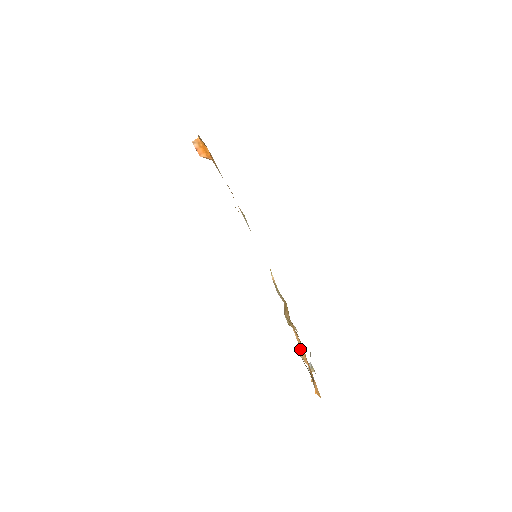
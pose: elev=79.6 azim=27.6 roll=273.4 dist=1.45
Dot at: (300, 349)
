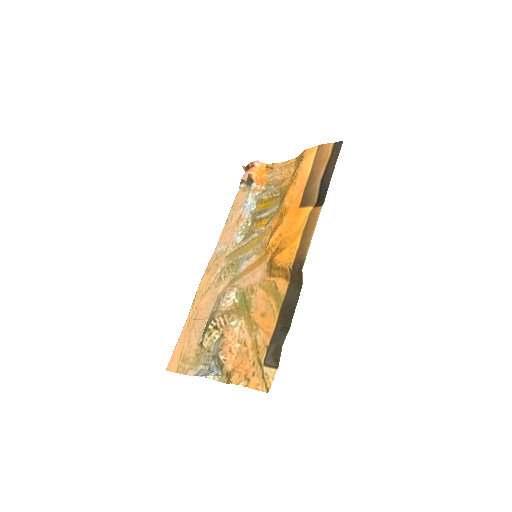
Dot at: (224, 351)
